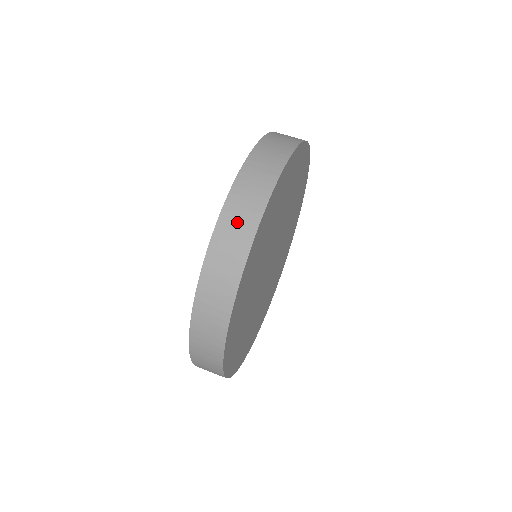
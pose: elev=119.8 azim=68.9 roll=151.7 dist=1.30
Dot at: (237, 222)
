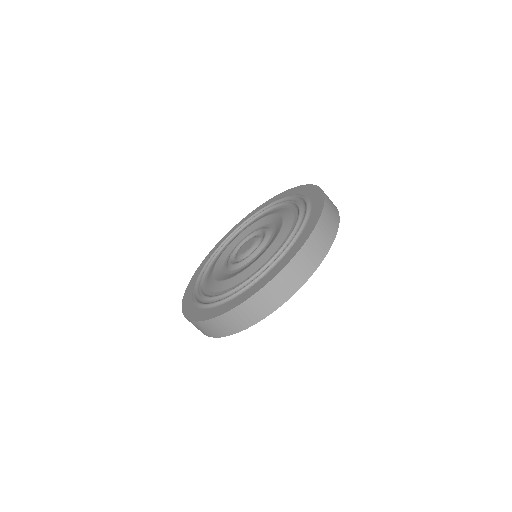
Dot at: (258, 307)
